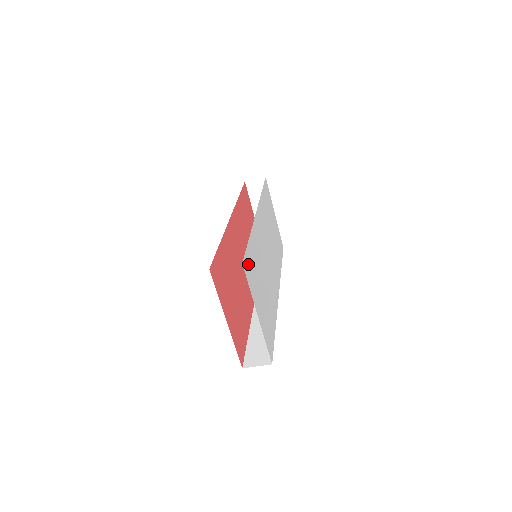
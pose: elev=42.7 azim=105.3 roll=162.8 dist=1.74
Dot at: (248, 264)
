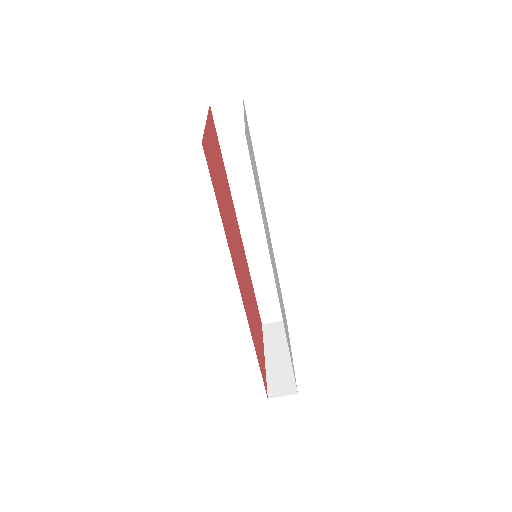
Dot at: occluded
